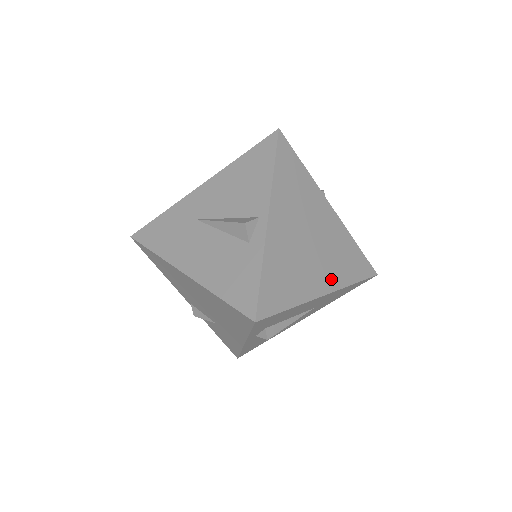
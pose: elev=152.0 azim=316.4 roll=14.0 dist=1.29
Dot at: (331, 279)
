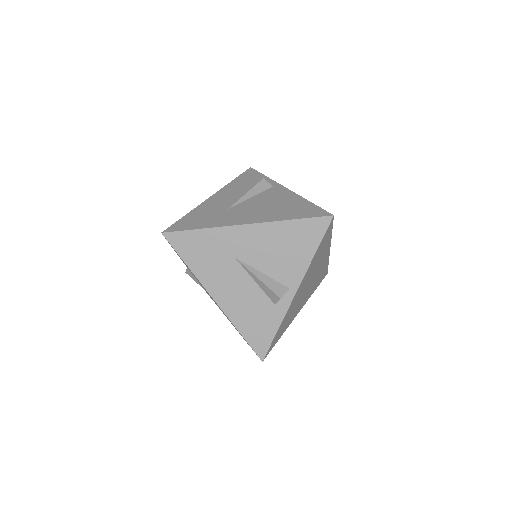
Dot at: (305, 300)
